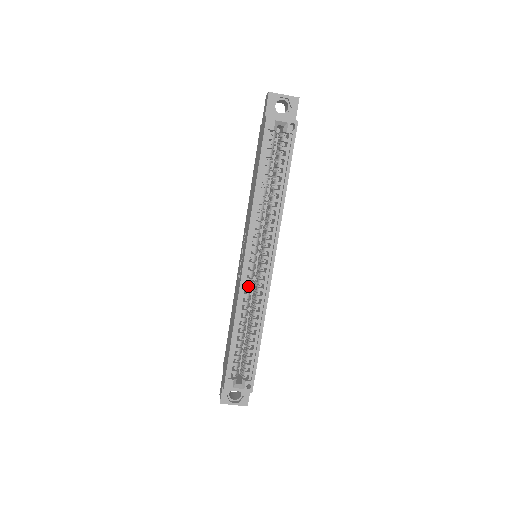
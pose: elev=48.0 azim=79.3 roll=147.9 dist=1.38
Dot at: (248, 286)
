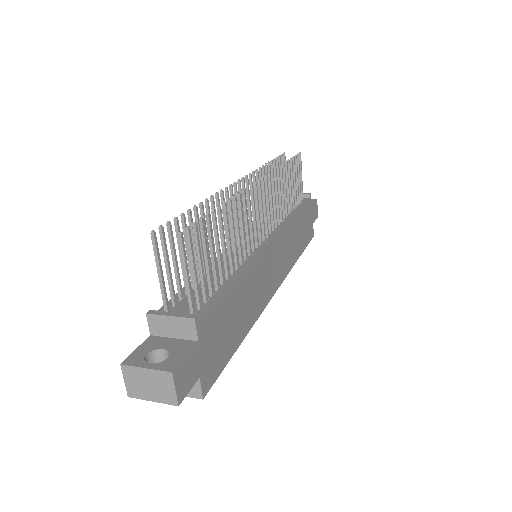
Dot at: occluded
